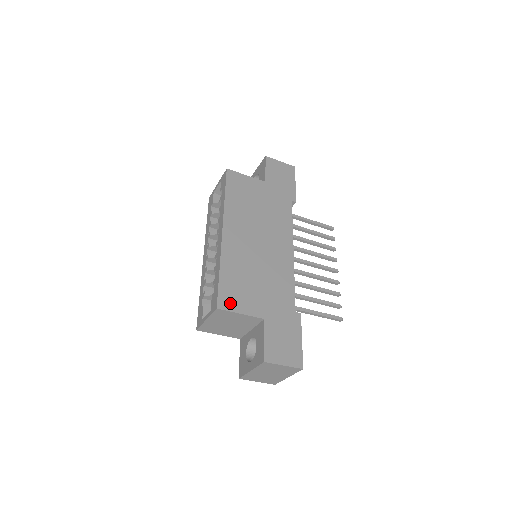
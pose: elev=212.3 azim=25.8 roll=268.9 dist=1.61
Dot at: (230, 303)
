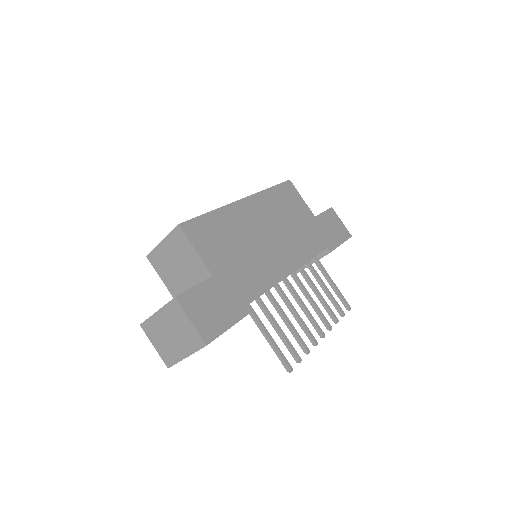
Dot at: (194, 234)
